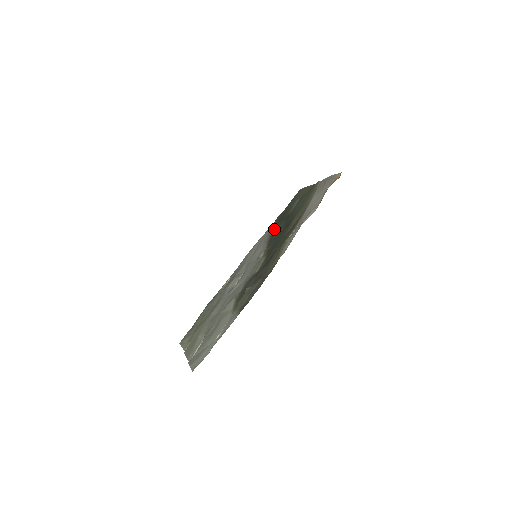
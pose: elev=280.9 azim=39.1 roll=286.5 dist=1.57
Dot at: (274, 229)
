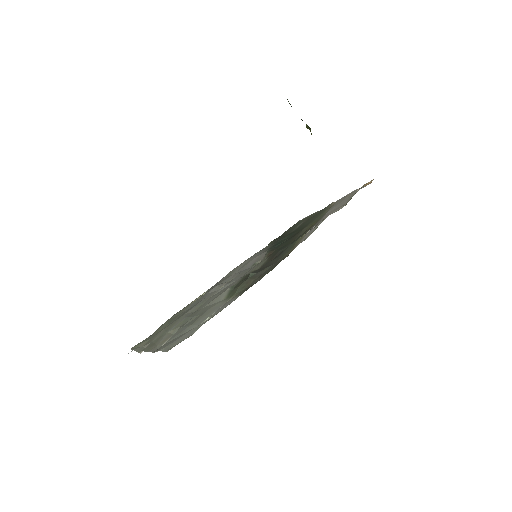
Dot at: (273, 243)
